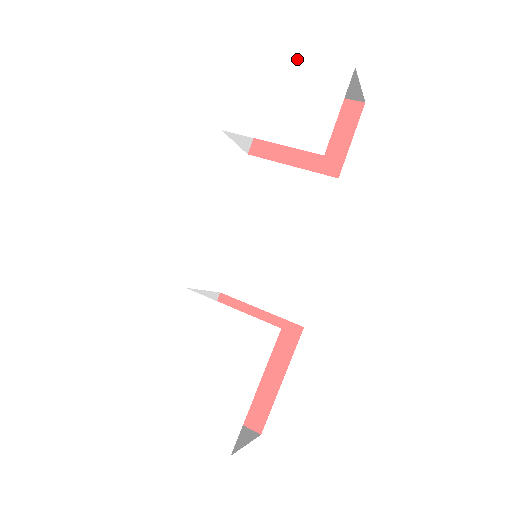
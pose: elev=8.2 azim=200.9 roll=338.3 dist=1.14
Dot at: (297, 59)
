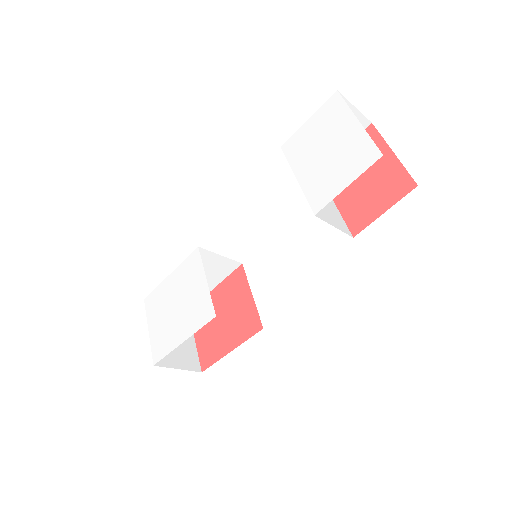
Dot at: (356, 119)
